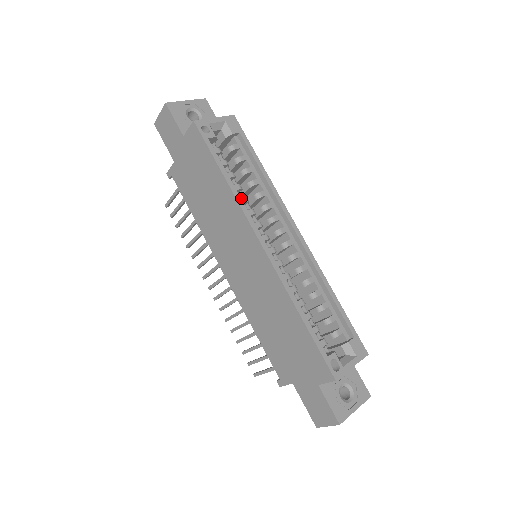
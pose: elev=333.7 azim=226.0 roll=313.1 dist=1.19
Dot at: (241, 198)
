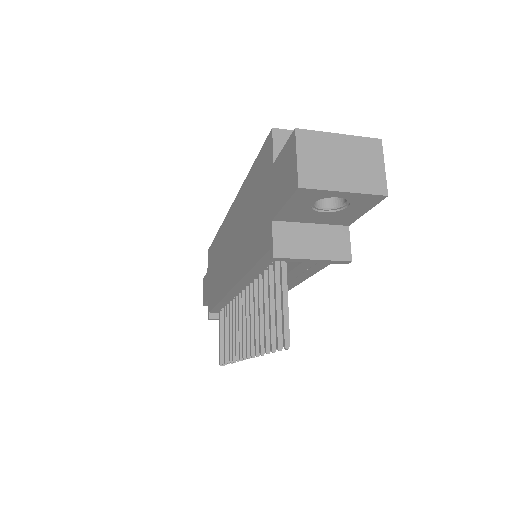
Dot at: occluded
